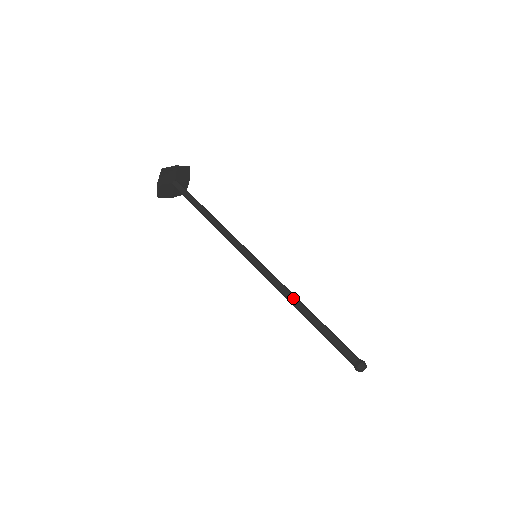
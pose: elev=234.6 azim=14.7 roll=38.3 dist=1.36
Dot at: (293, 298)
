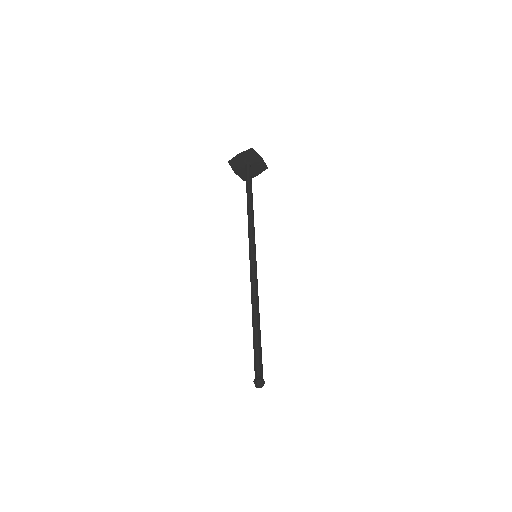
Dot at: (257, 300)
